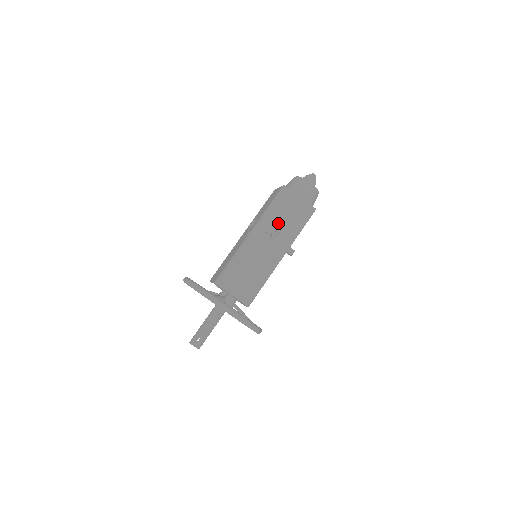
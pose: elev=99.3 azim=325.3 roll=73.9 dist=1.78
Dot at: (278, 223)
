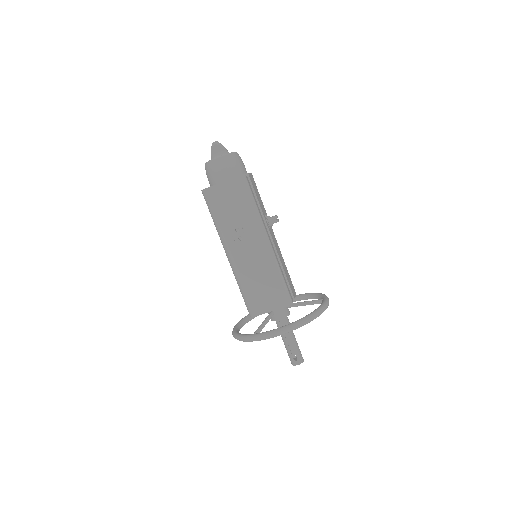
Dot at: (233, 223)
